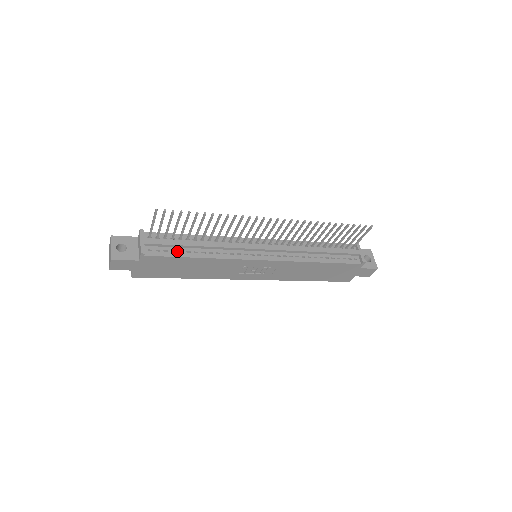
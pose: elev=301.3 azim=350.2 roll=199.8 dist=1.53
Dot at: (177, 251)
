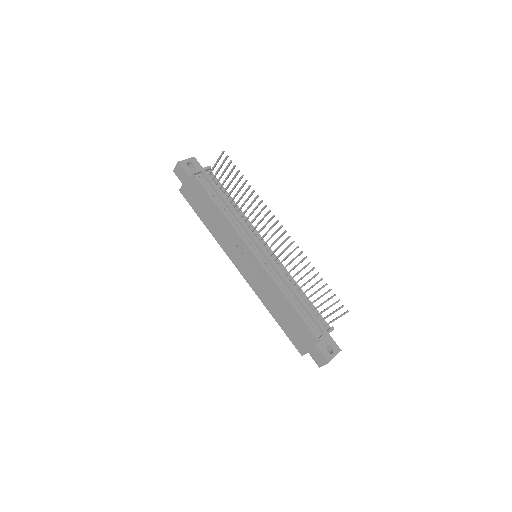
Dot at: (213, 194)
